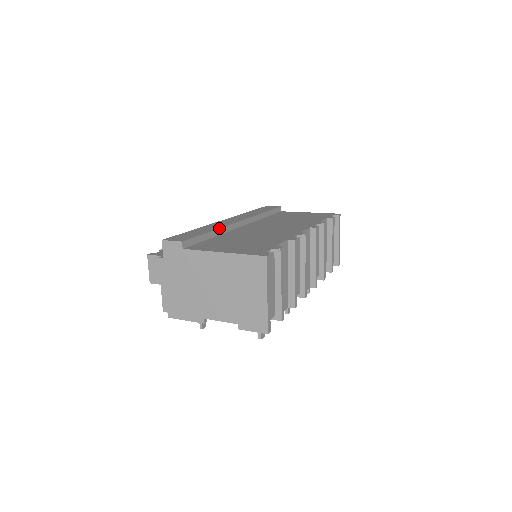
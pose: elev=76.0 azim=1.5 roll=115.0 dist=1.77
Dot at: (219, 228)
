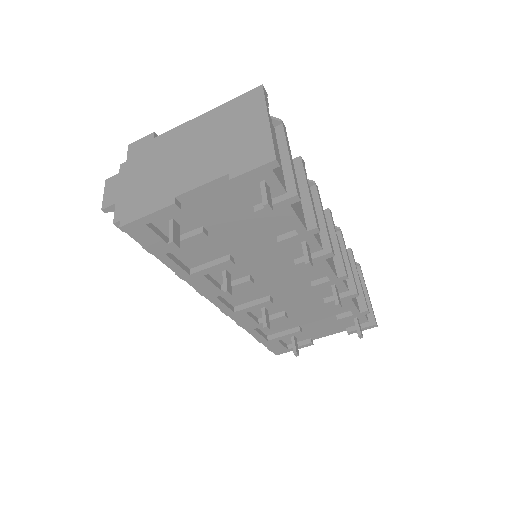
Dot at: occluded
